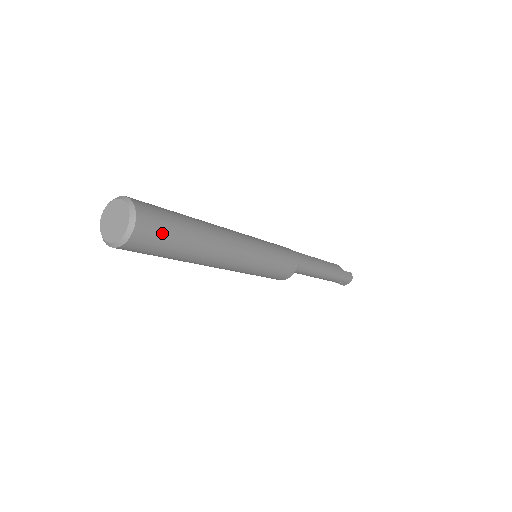
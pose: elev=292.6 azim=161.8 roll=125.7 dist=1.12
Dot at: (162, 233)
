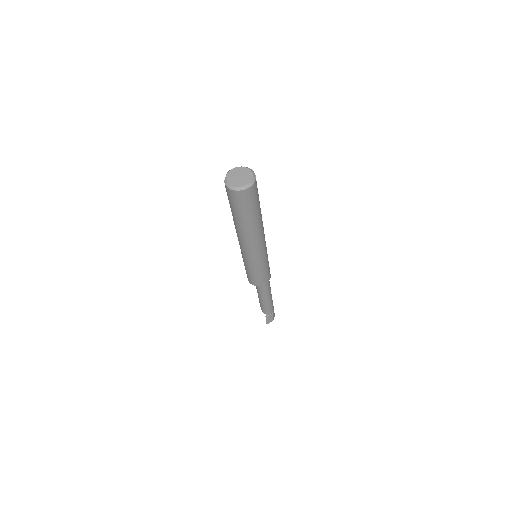
Dot at: occluded
